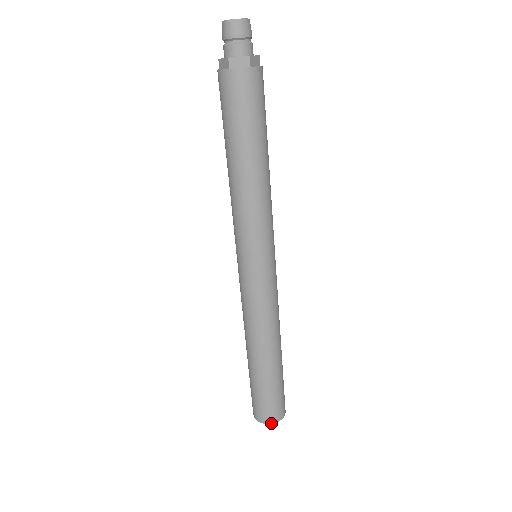
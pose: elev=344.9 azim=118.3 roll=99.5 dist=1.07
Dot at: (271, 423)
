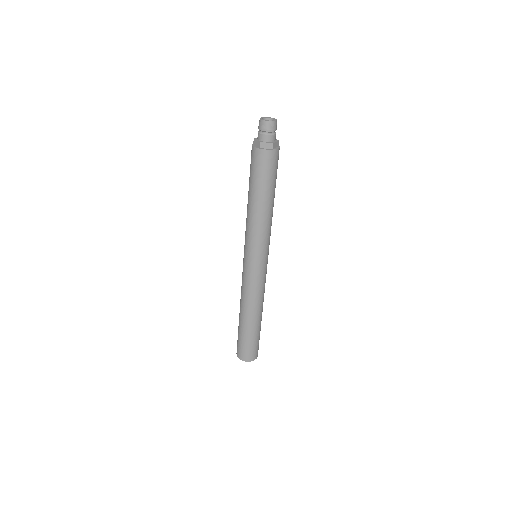
Dot at: (248, 361)
